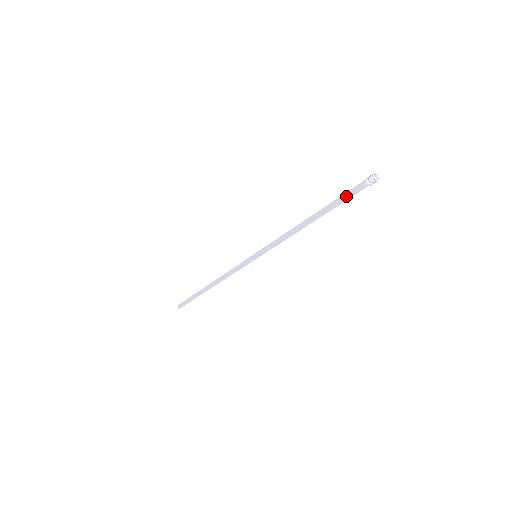
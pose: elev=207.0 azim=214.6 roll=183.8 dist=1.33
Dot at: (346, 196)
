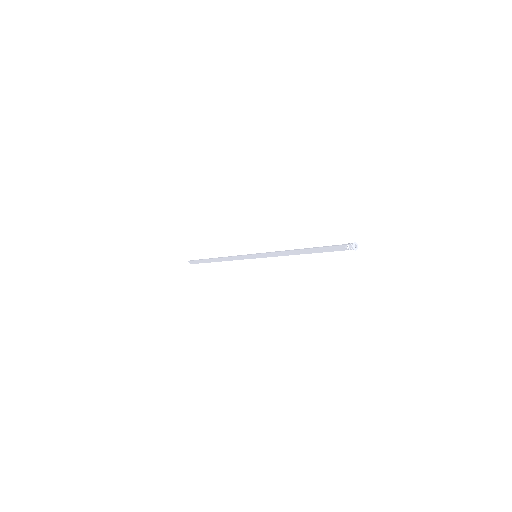
Dot at: (331, 250)
